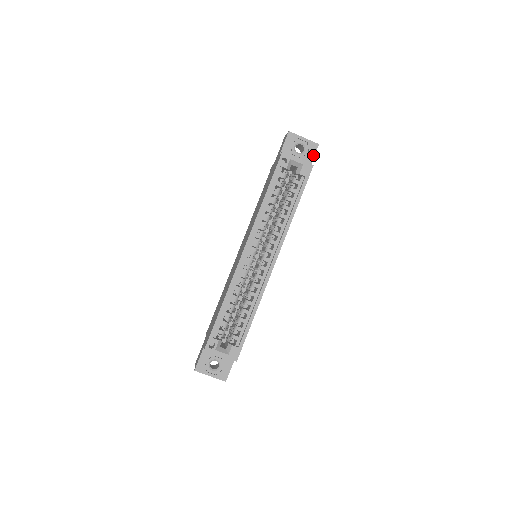
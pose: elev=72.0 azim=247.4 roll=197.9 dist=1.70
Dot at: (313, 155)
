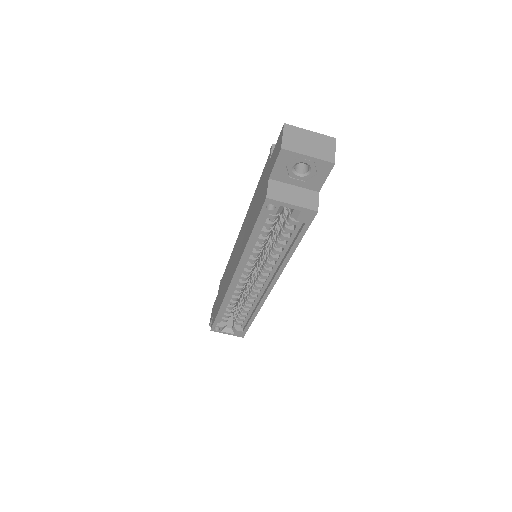
Dot at: (324, 177)
